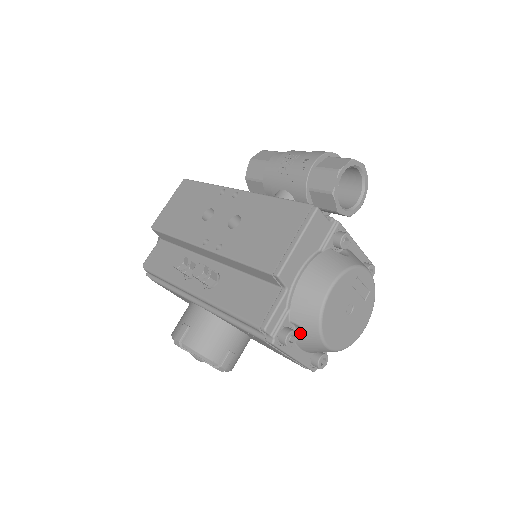
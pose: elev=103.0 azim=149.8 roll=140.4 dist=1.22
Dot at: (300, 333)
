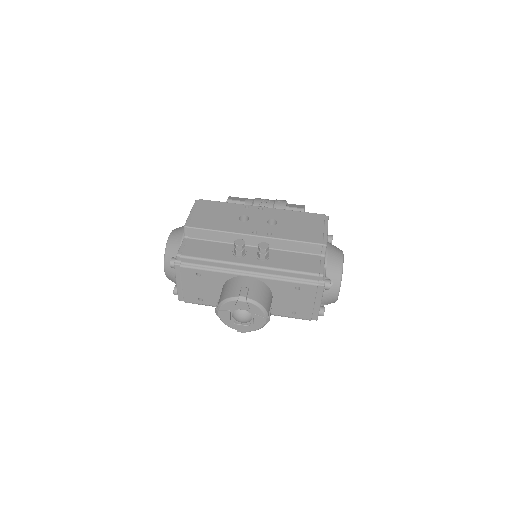
Dot at: occluded
